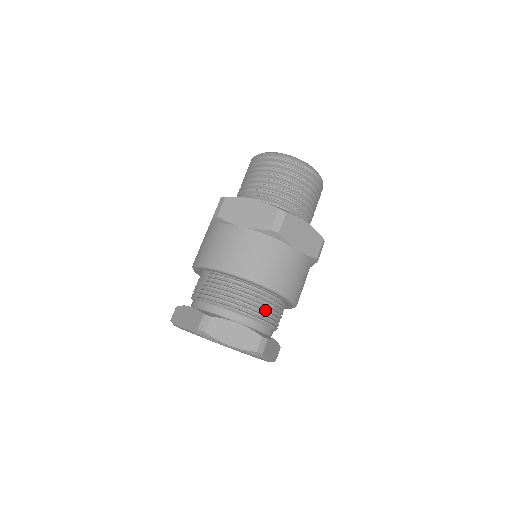
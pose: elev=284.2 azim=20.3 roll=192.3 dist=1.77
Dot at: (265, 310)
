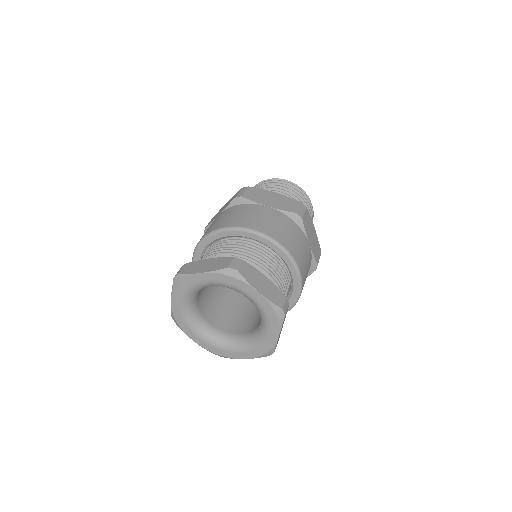
Dot at: (282, 283)
